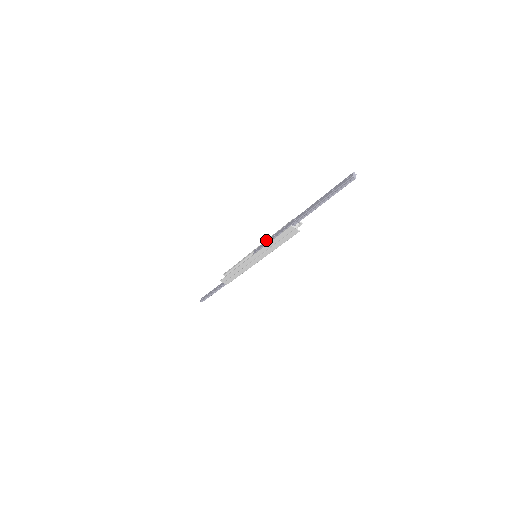
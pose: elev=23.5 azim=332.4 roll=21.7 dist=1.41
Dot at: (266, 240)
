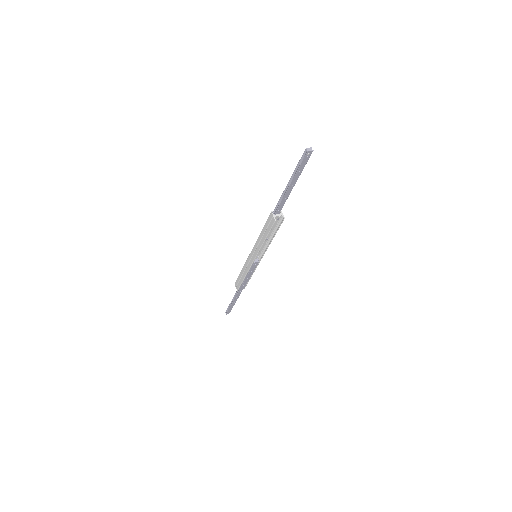
Dot at: occluded
